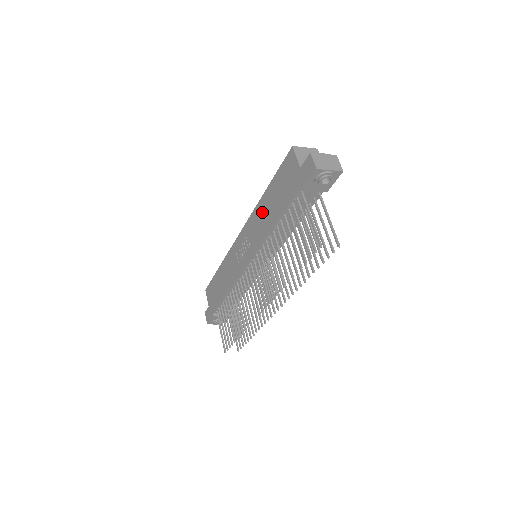
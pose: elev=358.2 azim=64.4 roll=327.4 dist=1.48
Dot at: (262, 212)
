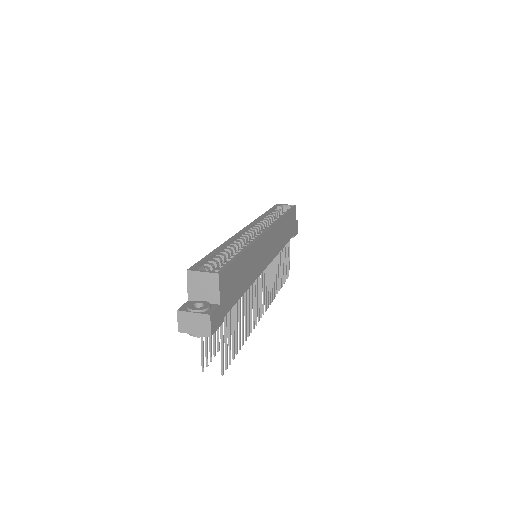
Dot at: occluded
